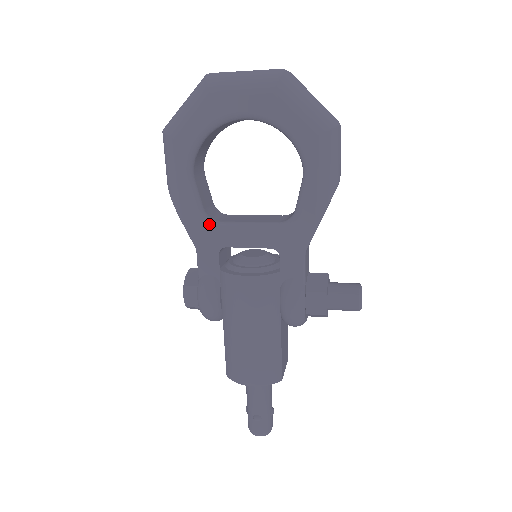
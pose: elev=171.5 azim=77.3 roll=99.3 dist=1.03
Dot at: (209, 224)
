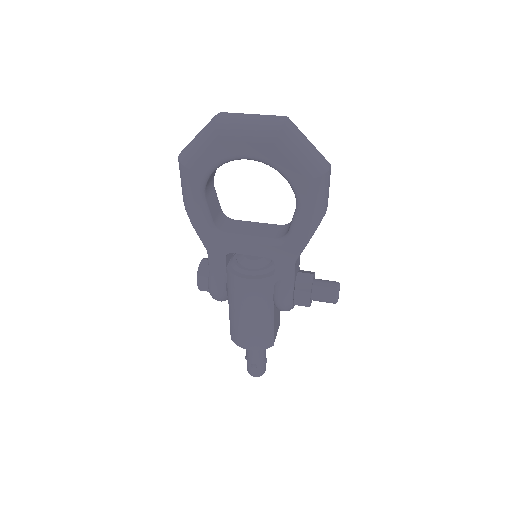
Dot at: (218, 235)
